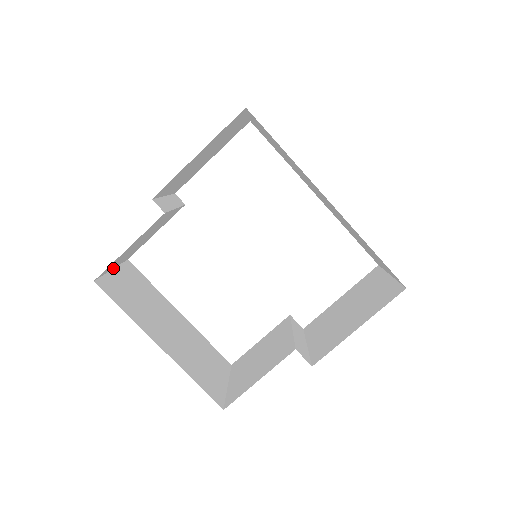
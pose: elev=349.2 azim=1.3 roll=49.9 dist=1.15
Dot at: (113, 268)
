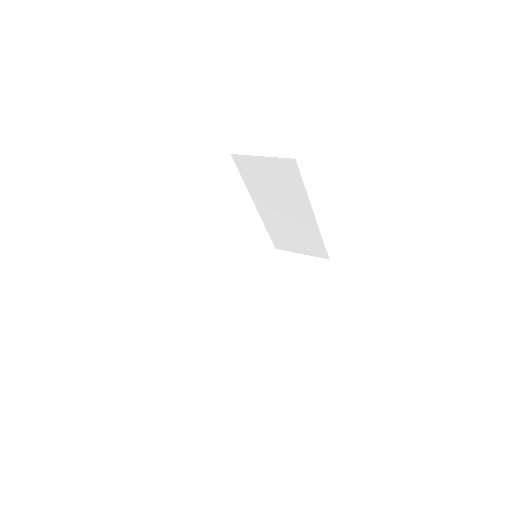
Dot at: occluded
